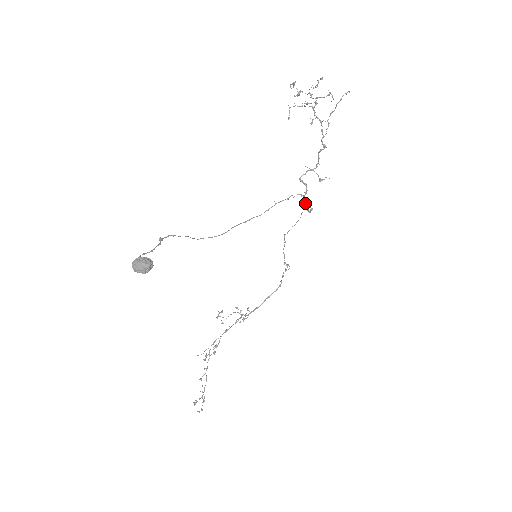
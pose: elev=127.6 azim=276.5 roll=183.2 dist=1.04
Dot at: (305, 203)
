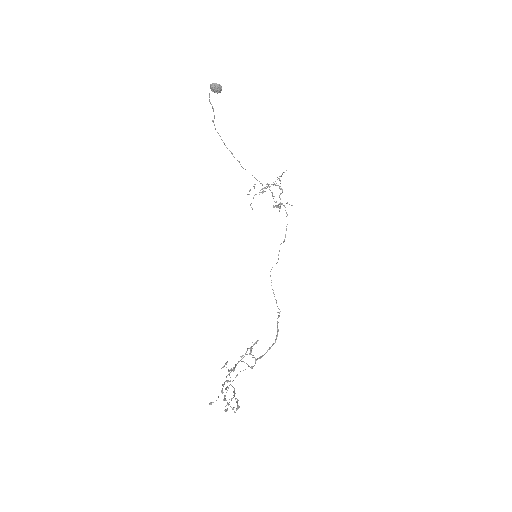
Dot at: (283, 205)
